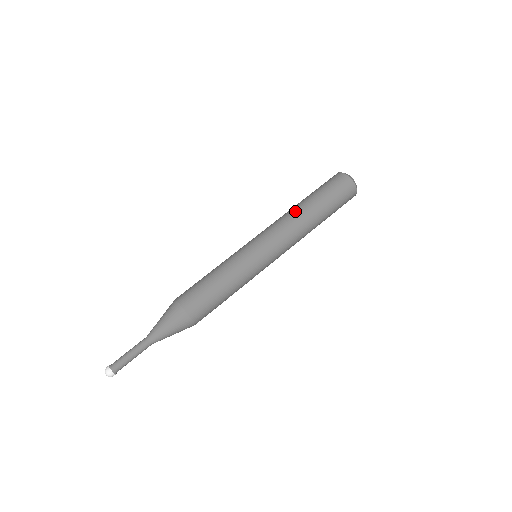
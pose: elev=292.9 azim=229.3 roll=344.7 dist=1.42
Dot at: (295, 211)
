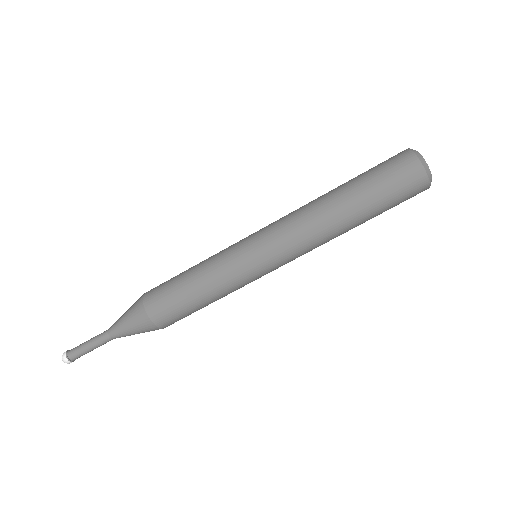
Dot at: (322, 209)
